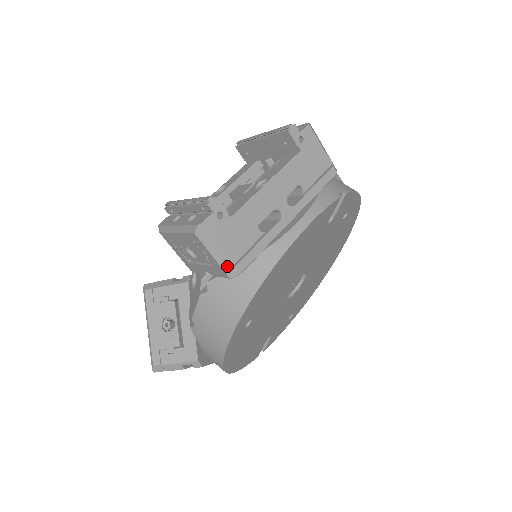
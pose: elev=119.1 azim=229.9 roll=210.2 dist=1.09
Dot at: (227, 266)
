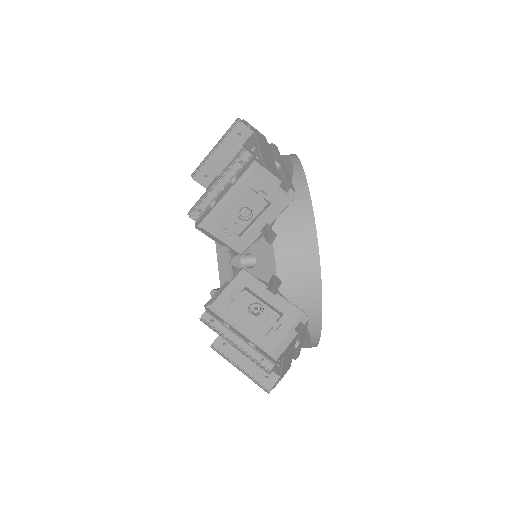
Dot at: (285, 191)
